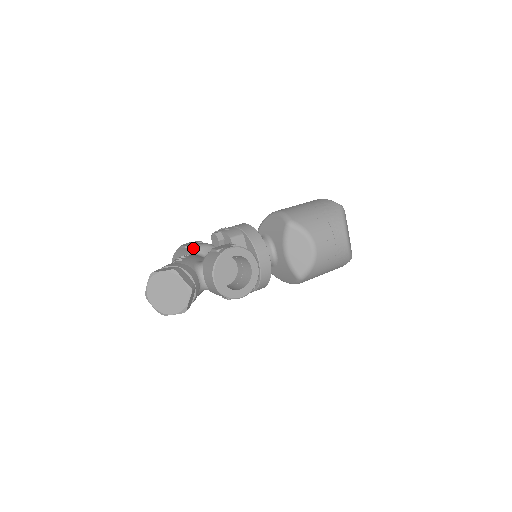
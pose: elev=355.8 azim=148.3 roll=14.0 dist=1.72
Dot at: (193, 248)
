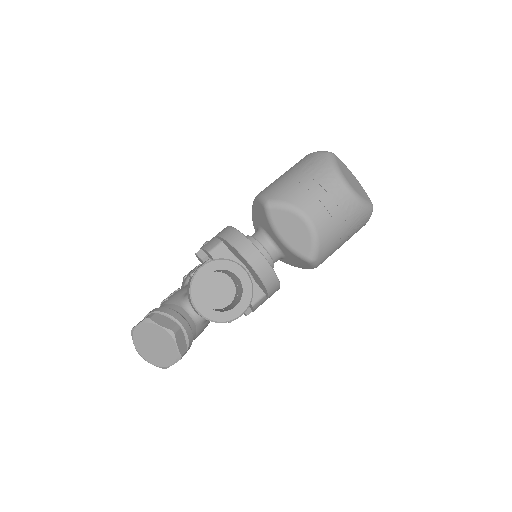
Dot at: (187, 277)
